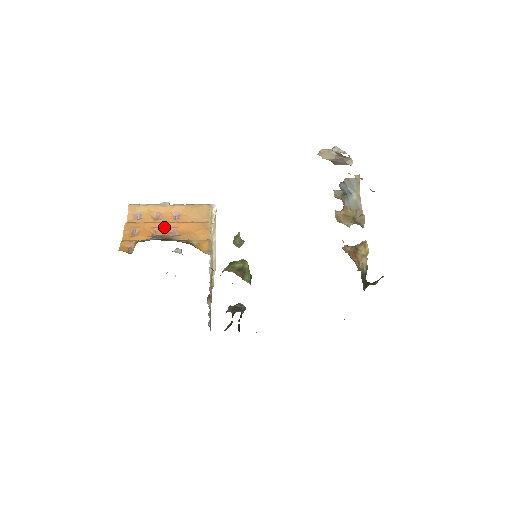
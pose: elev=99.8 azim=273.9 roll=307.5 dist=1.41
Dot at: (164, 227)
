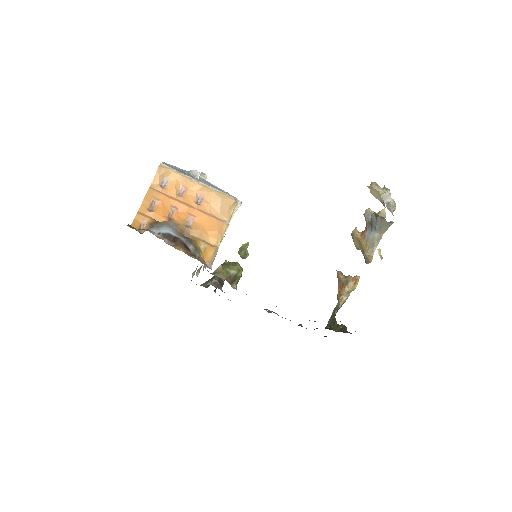
Dot at: (183, 210)
